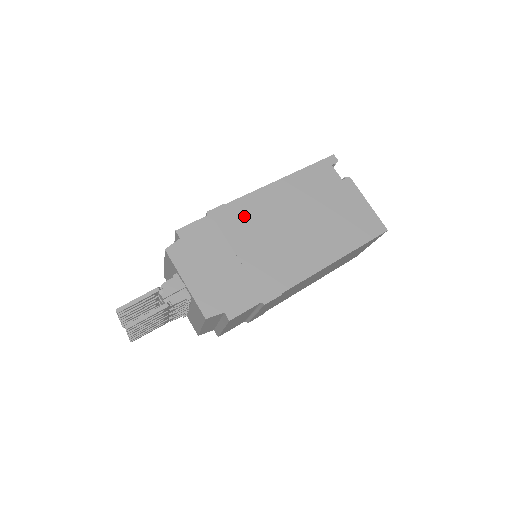
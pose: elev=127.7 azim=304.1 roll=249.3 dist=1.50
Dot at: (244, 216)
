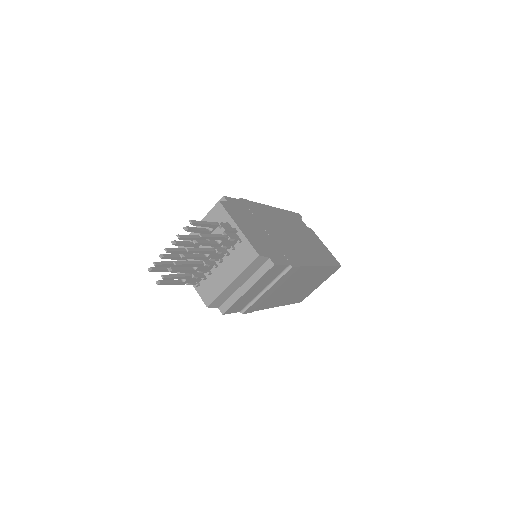
Dot at: (262, 213)
